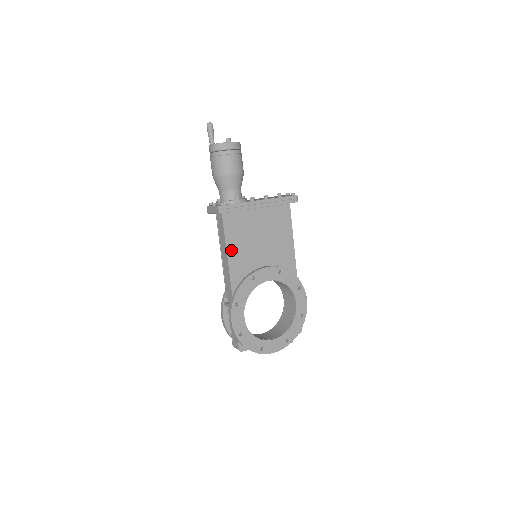
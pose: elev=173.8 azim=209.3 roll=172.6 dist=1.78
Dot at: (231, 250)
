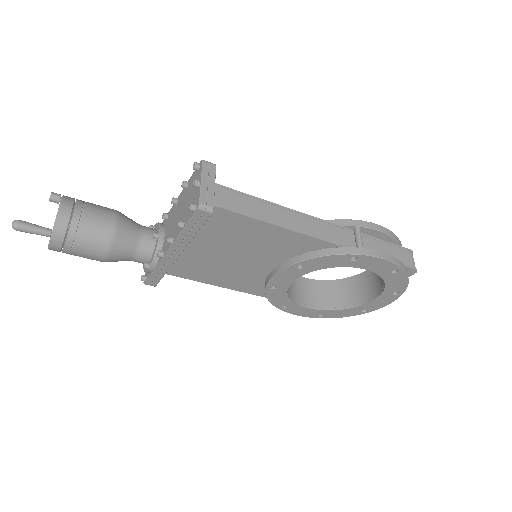
Dot at: (217, 282)
